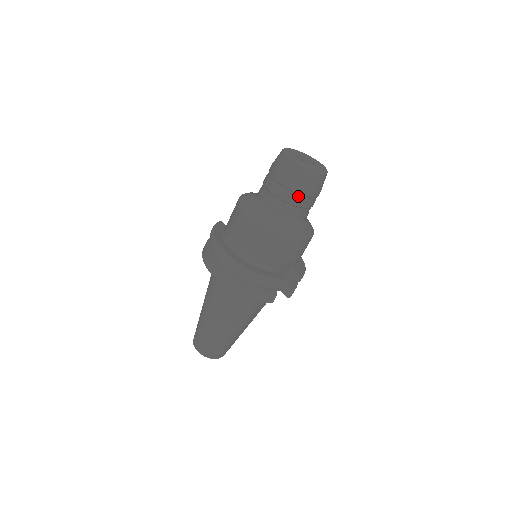
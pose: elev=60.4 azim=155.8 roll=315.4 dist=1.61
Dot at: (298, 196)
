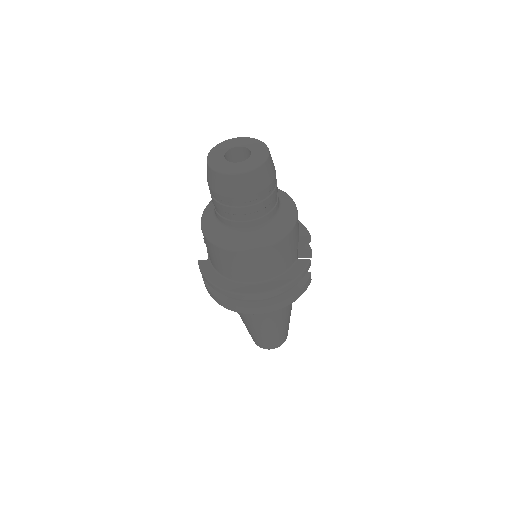
Dot at: (267, 195)
